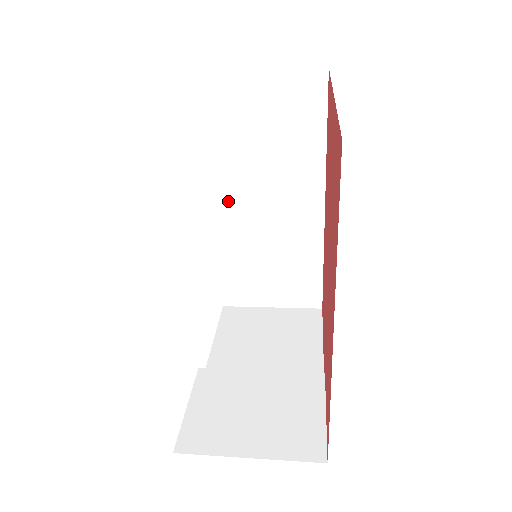
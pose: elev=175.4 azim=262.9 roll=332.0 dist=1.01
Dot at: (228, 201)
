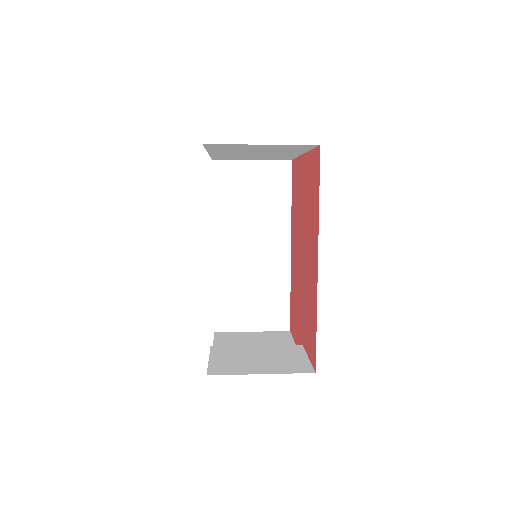
Dot at: (225, 244)
